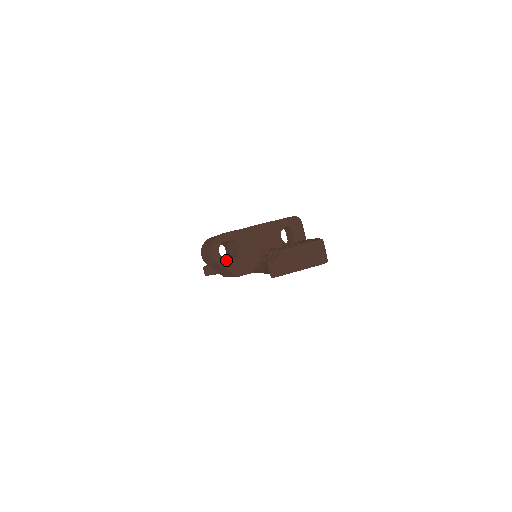
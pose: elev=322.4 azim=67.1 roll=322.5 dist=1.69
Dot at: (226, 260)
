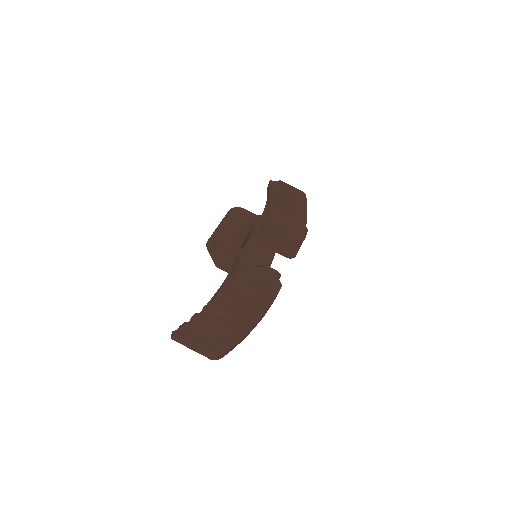
Dot at: (214, 254)
